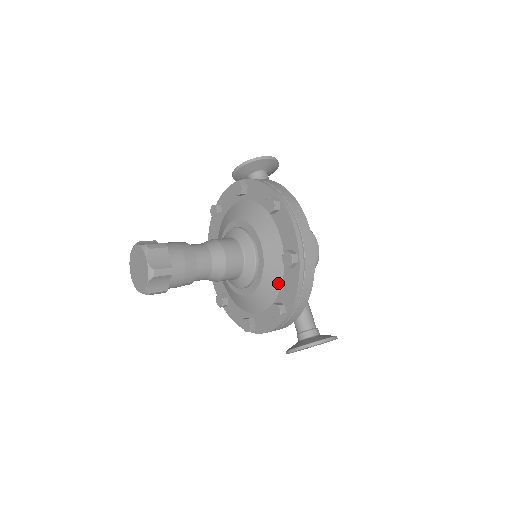
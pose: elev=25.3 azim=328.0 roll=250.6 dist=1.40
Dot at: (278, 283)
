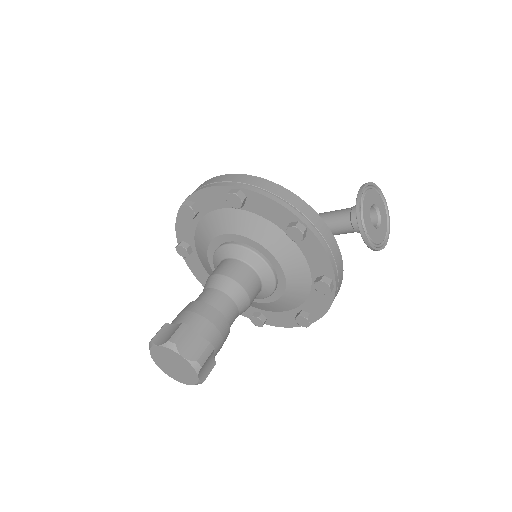
Dot at: (266, 225)
